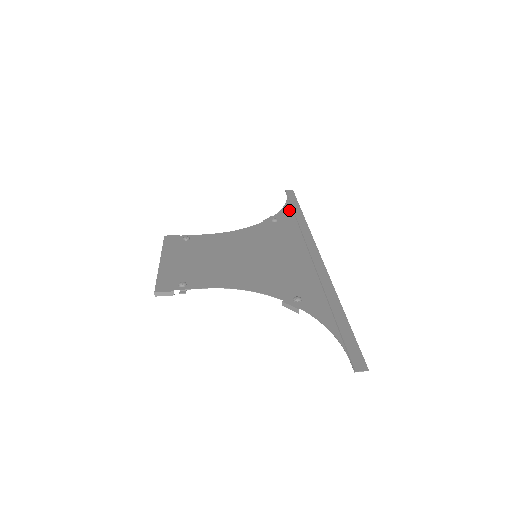
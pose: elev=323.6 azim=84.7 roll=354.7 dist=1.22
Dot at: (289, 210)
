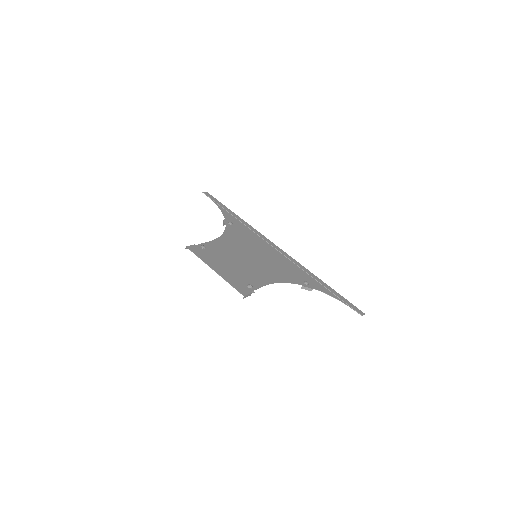
Dot at: (227, 213)
